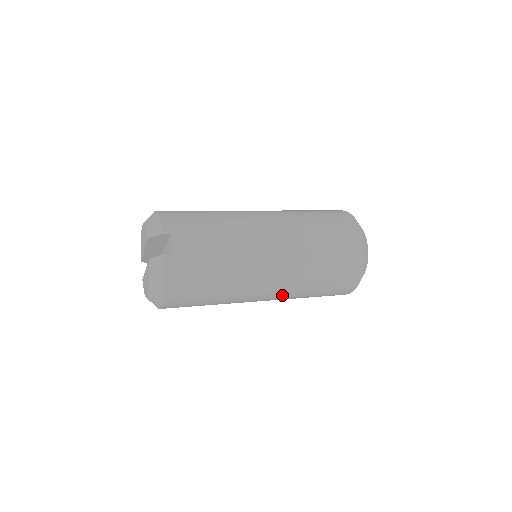
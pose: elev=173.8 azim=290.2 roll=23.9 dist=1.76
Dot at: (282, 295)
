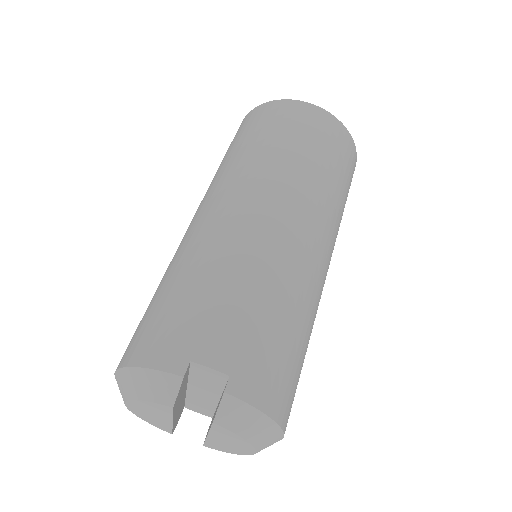
Dot at: (332, 250)
